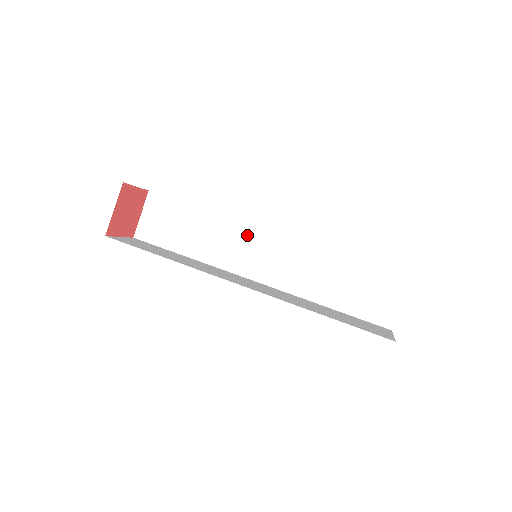
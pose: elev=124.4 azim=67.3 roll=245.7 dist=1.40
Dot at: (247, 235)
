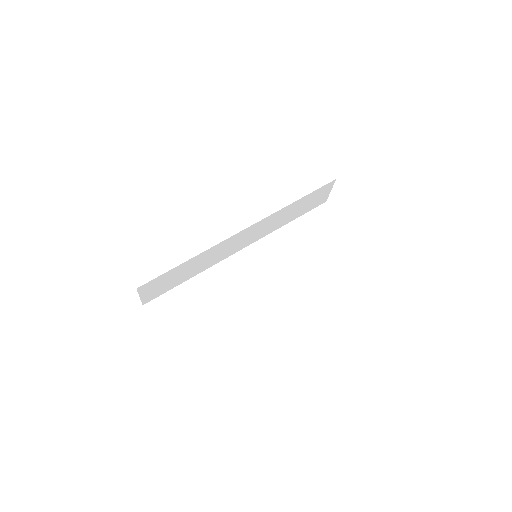
Dot at: (233, 264)
